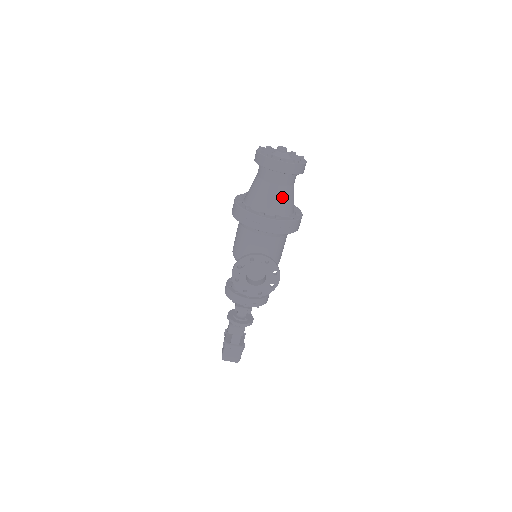
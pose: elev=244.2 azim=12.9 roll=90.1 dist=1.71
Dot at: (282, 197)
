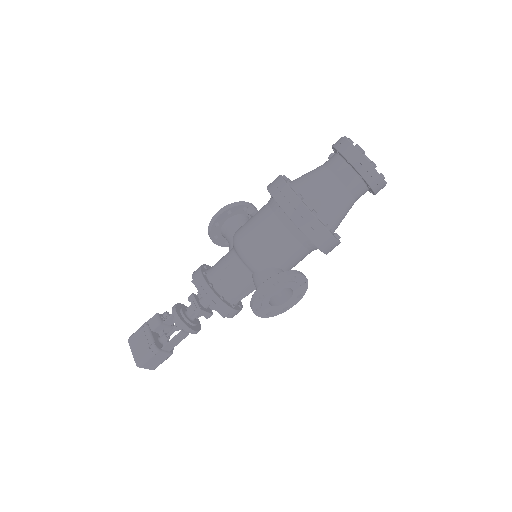
Dot at: (347, 212)
